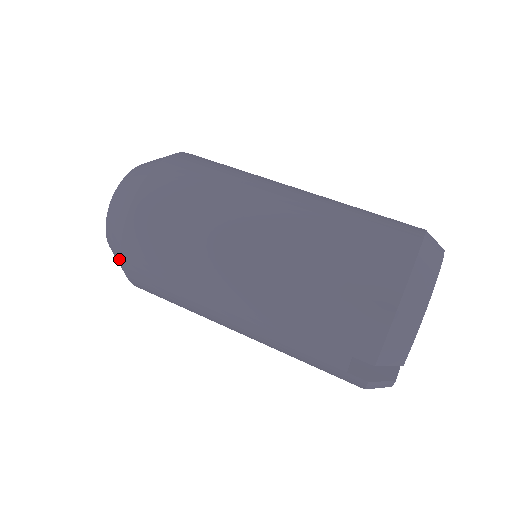
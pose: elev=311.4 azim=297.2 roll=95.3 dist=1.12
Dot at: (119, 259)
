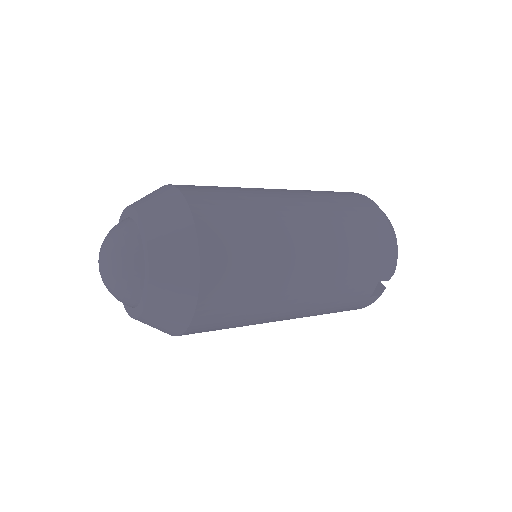
Dot at: (187, 307)
